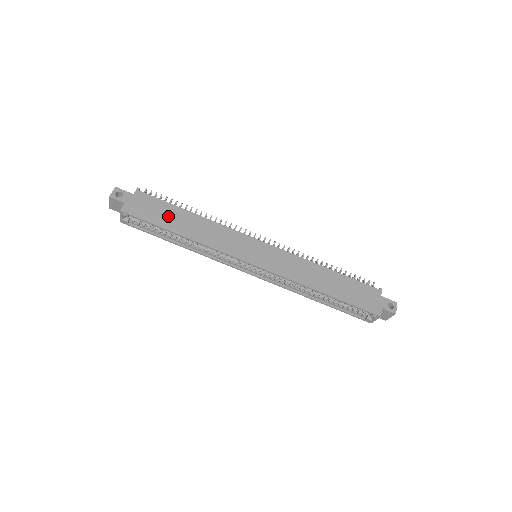
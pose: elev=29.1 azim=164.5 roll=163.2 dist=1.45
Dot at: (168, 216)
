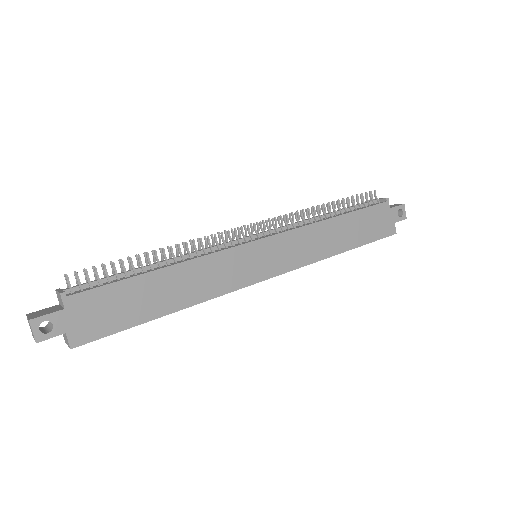
Dot at: (136, 301)
